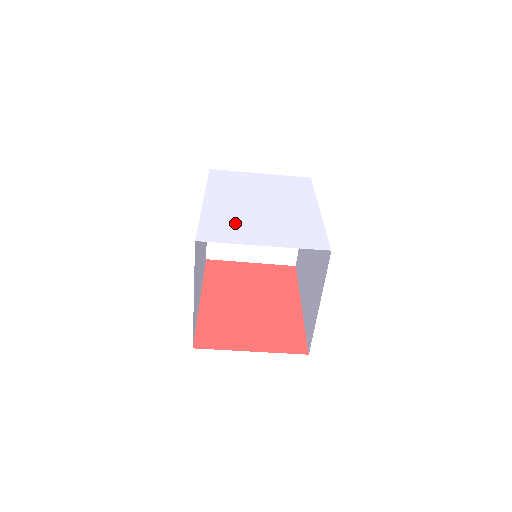
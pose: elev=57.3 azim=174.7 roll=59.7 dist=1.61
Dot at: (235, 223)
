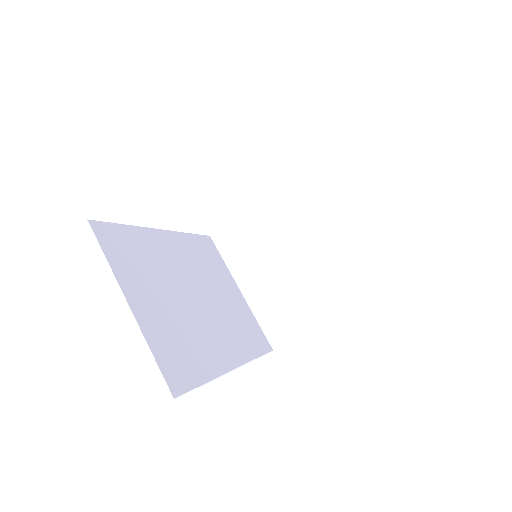
Dot at: occluded
